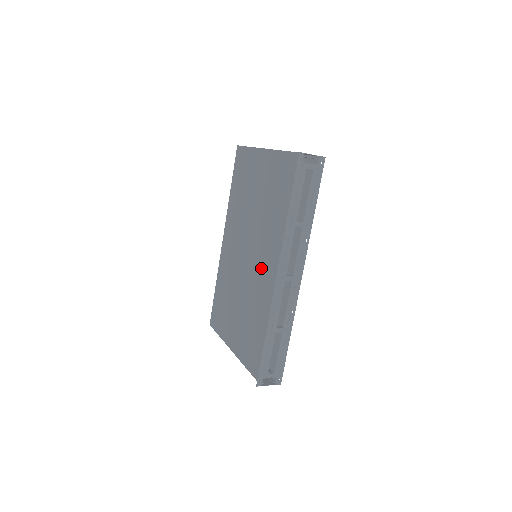
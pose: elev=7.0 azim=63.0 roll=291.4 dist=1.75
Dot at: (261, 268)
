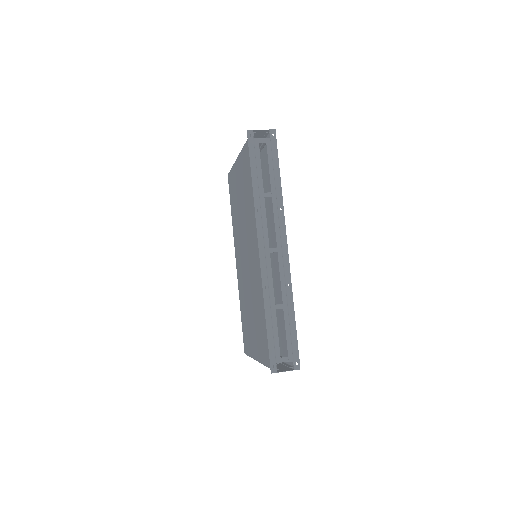
Dot at: (255, 258)
